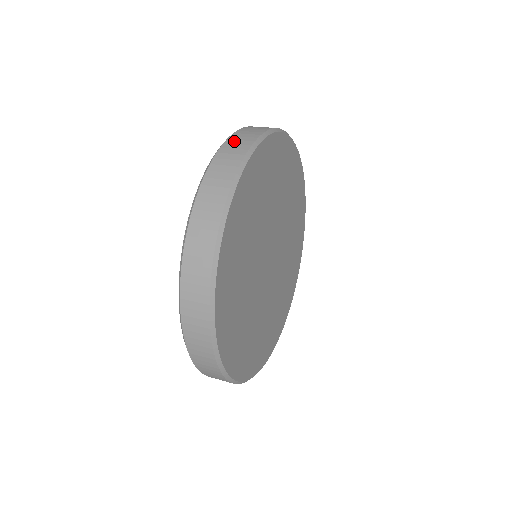
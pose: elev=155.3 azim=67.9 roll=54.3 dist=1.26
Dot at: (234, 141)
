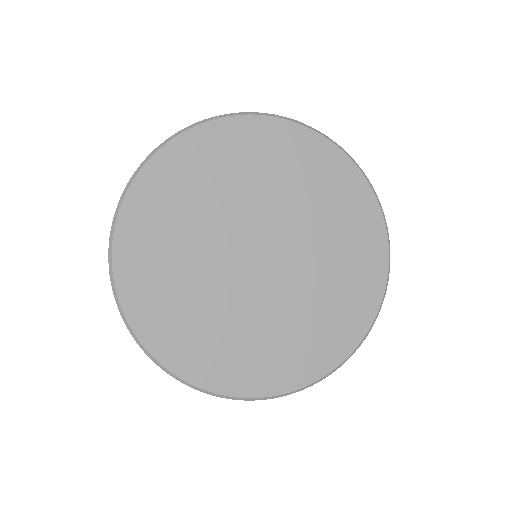
Dot at: occluded
